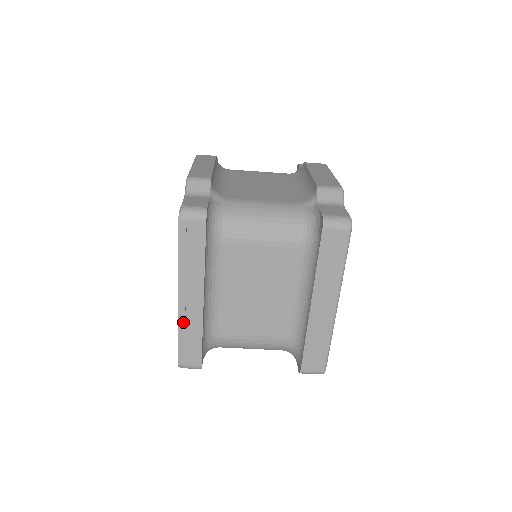
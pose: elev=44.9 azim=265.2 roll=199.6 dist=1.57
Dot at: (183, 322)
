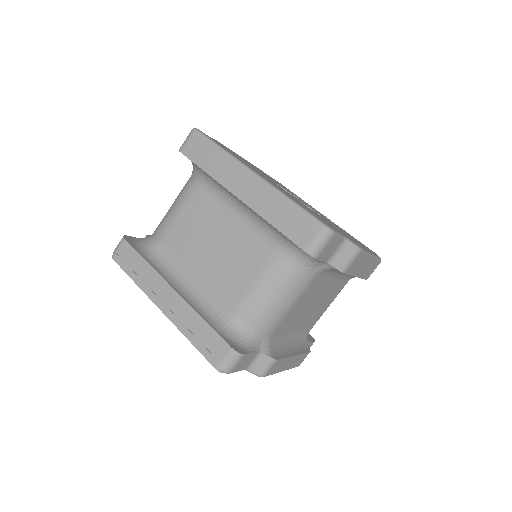
Dot at: (181, 324)
